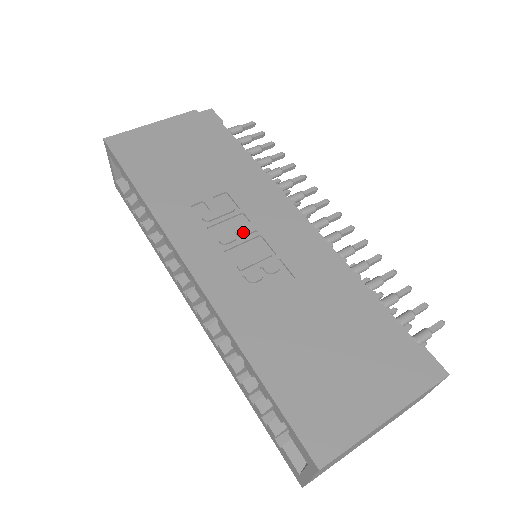
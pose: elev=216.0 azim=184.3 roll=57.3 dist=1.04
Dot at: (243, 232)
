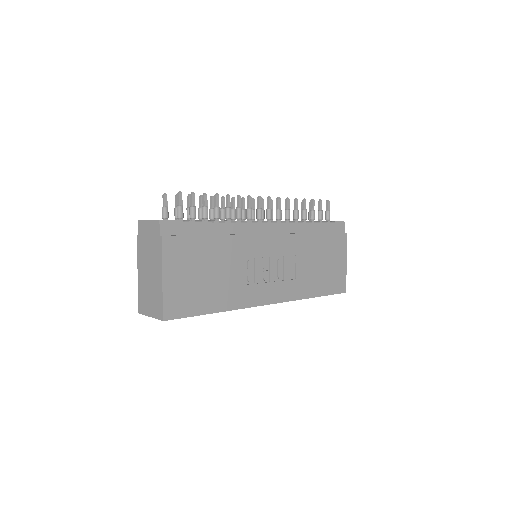
Dot at: (267, 265)
